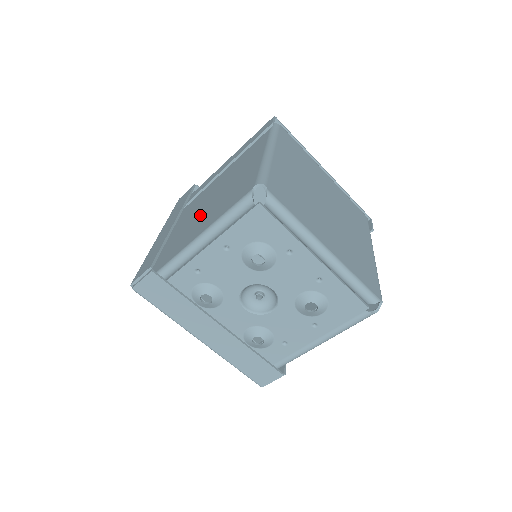
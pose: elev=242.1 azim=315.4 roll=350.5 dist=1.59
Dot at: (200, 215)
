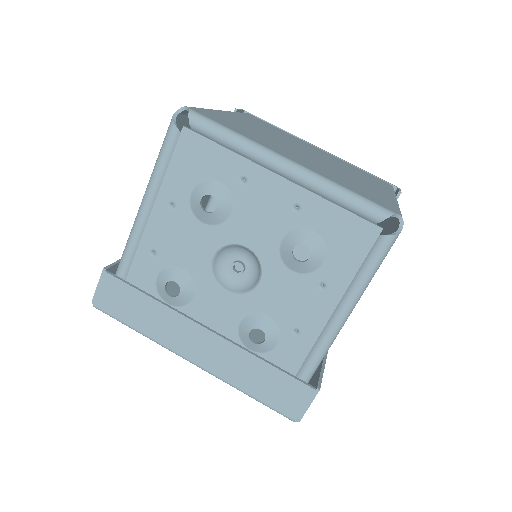
Dot at: occluded
